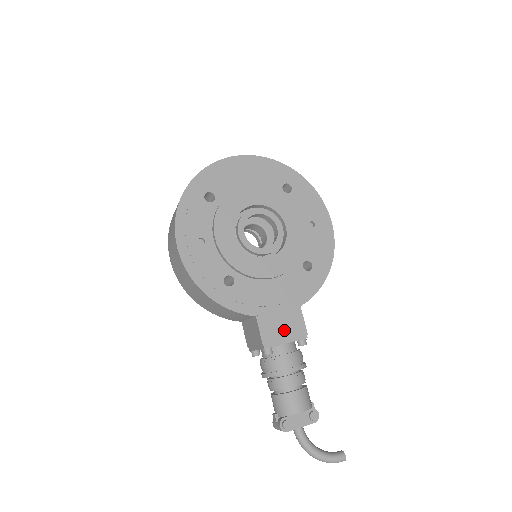
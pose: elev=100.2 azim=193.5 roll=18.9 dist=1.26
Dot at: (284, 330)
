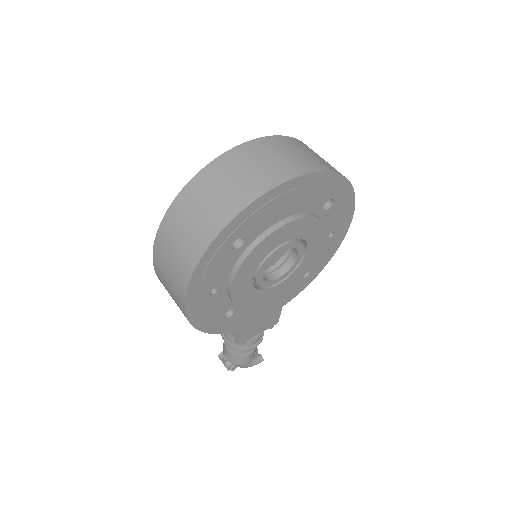
Dot at: (261, 327)
